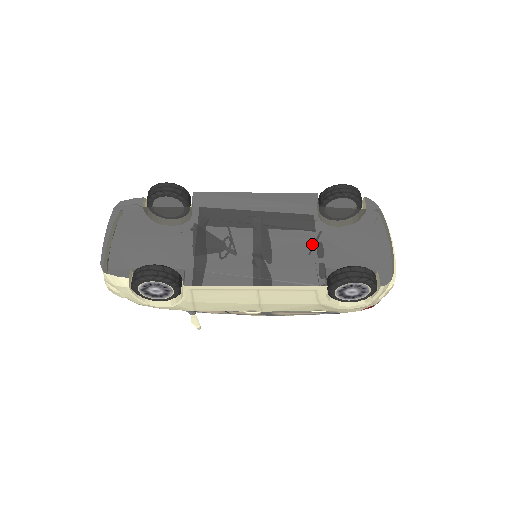
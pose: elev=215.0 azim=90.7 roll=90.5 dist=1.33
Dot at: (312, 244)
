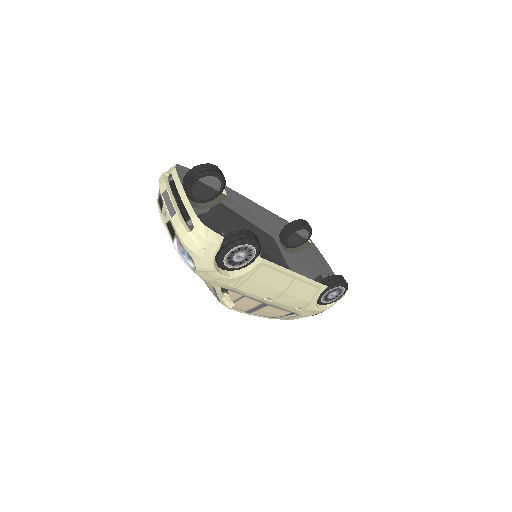
Dot at: (305, 255)
